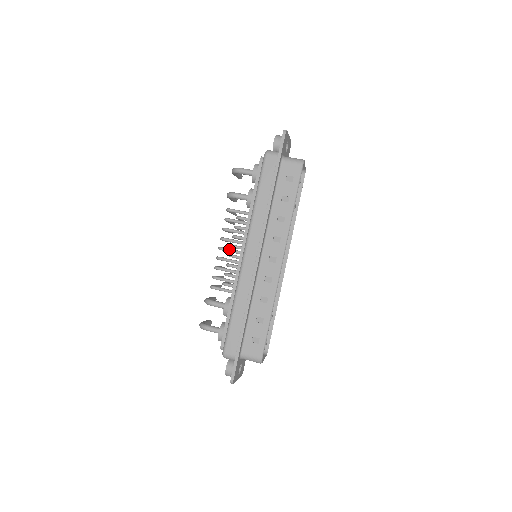
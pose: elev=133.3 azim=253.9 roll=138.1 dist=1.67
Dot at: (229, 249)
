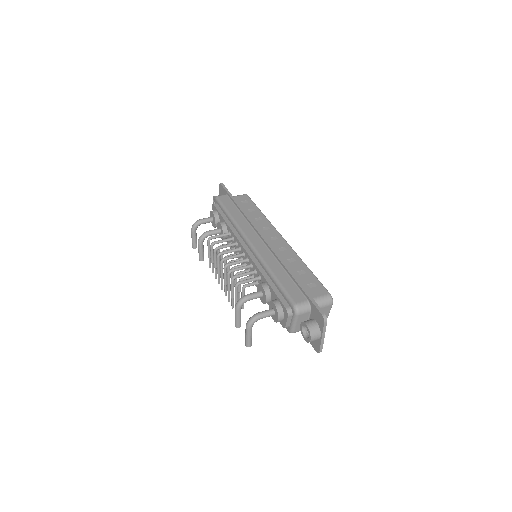
Dot at: occluded
